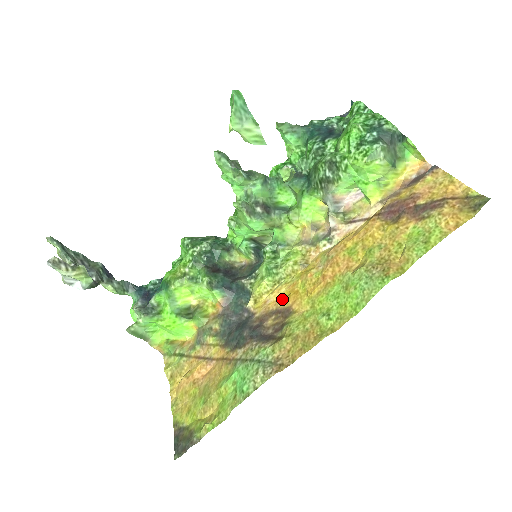
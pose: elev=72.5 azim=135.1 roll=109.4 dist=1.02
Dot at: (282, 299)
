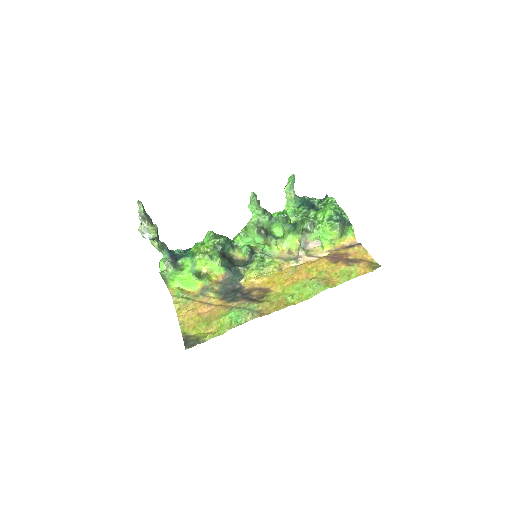
Dot at: (264, 283)
